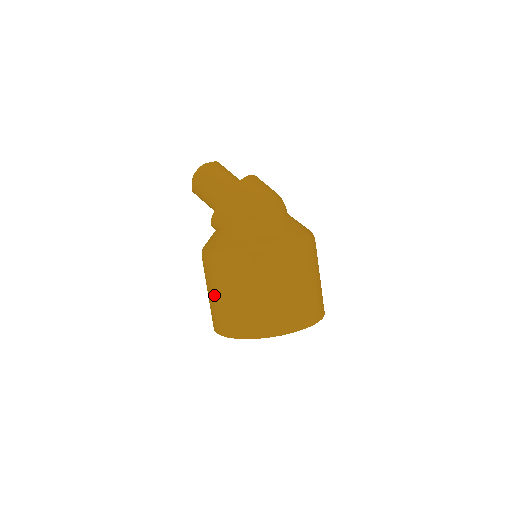
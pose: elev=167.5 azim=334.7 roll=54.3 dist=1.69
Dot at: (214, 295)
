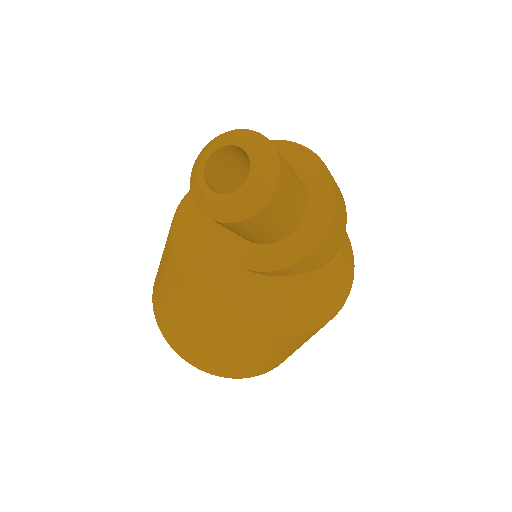
Dot at: (244, 358)
